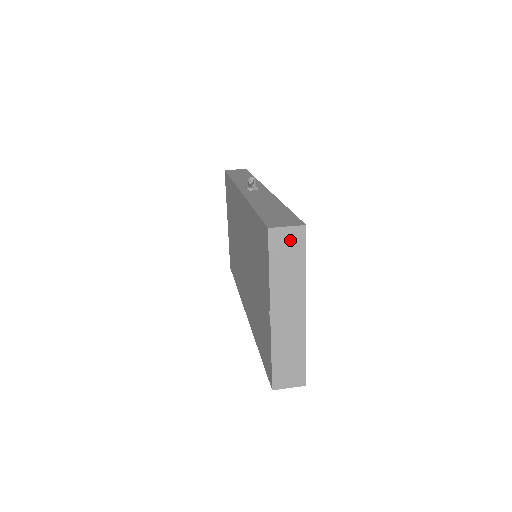
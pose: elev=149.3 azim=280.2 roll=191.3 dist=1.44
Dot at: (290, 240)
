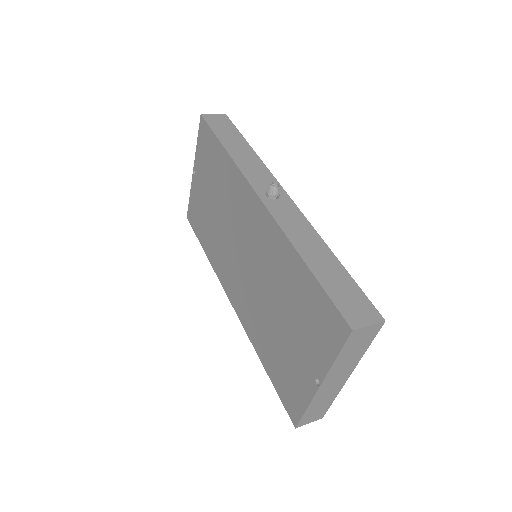
Dot at: (366, 334)
